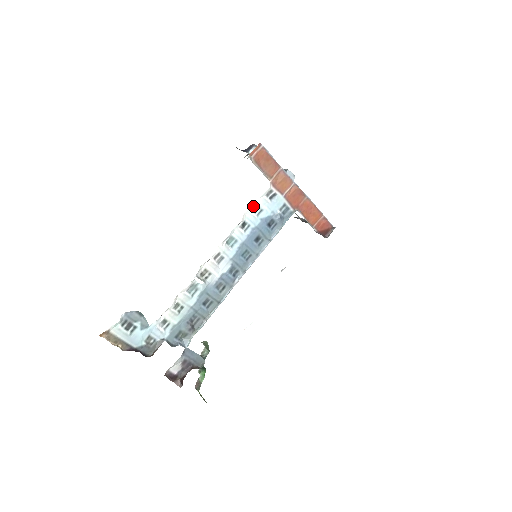
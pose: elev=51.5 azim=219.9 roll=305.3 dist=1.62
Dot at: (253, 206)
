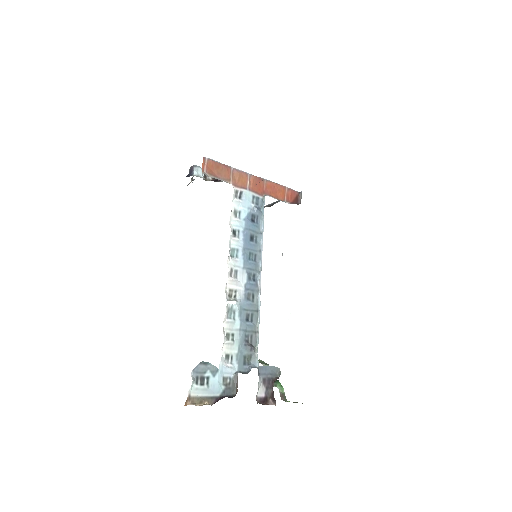
Dot at: (231, 213)
